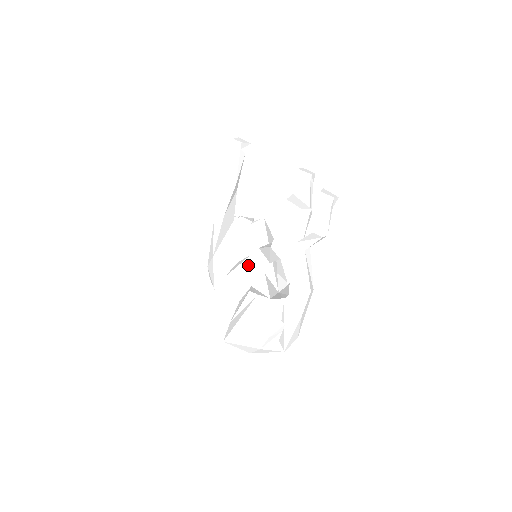
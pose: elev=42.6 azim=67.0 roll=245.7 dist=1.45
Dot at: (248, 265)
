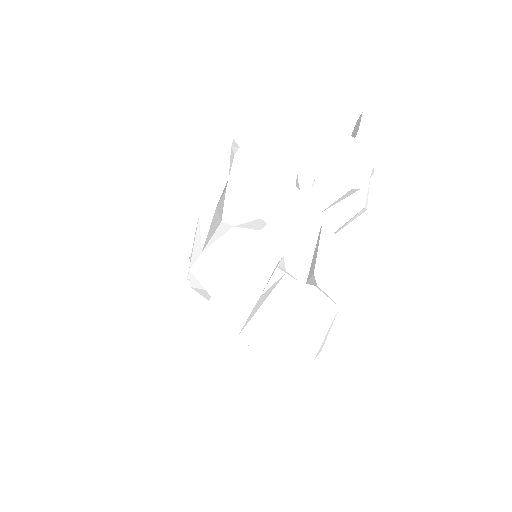
Dot at: (288, 217)
